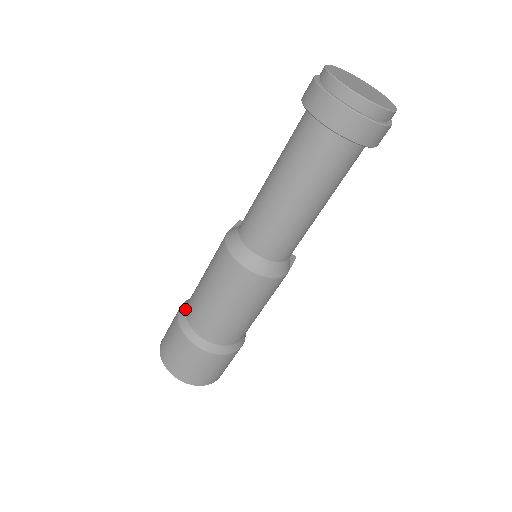
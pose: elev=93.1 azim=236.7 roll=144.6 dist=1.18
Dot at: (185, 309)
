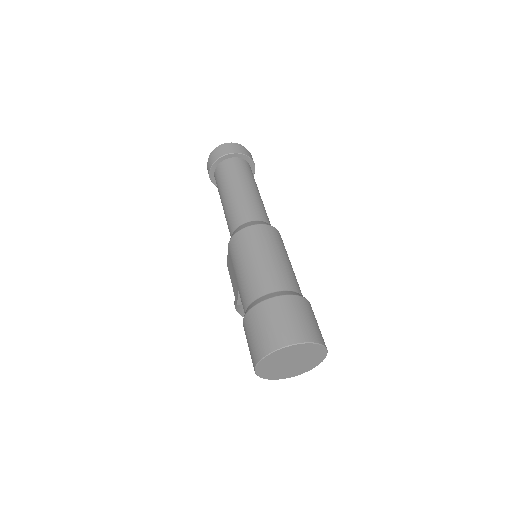
Dot at: (248, 306)
